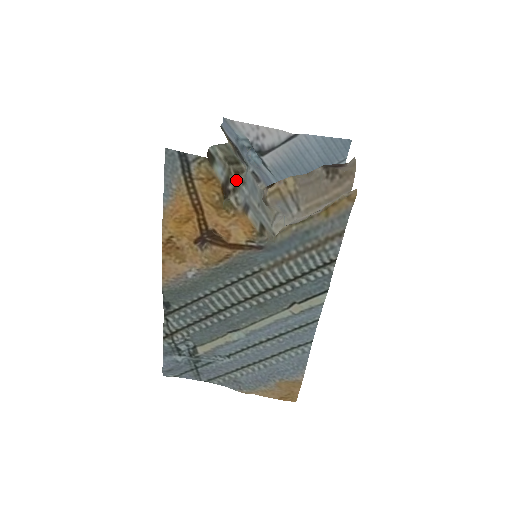
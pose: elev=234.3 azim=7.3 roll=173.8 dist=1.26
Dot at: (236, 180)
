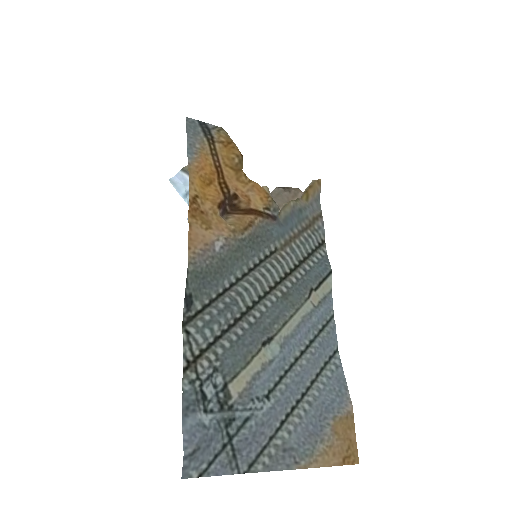
Dot at: occluded
